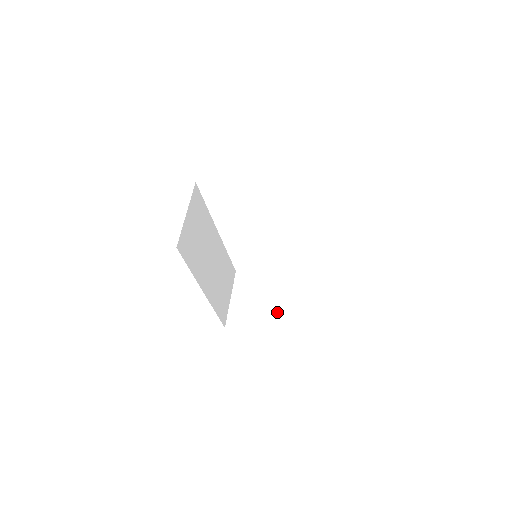
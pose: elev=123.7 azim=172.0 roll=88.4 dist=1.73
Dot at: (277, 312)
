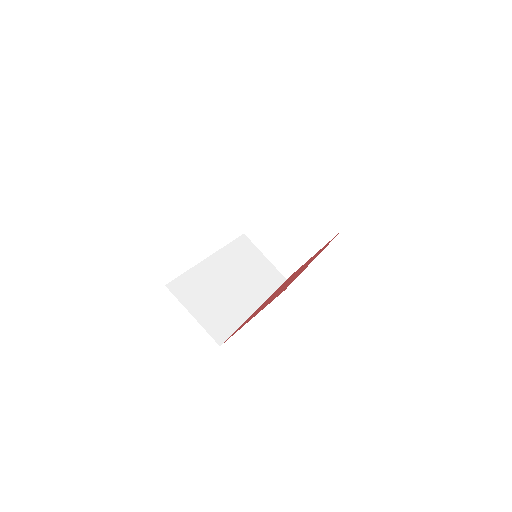
Dot at: (305, 237)
